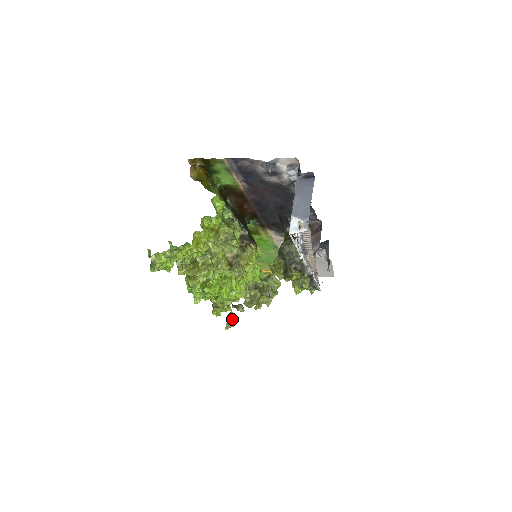
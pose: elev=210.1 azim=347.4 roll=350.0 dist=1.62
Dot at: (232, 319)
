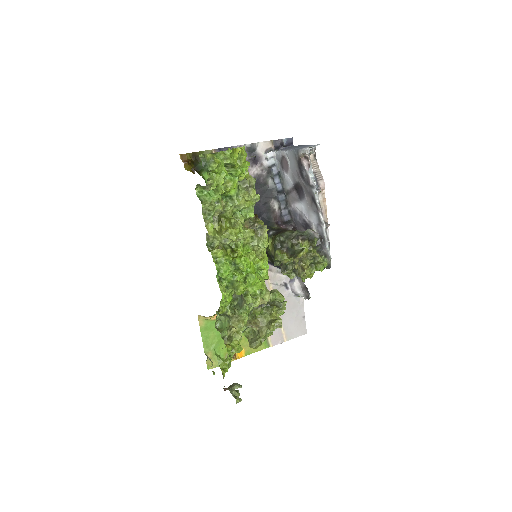
Dot at: (236, 391)
